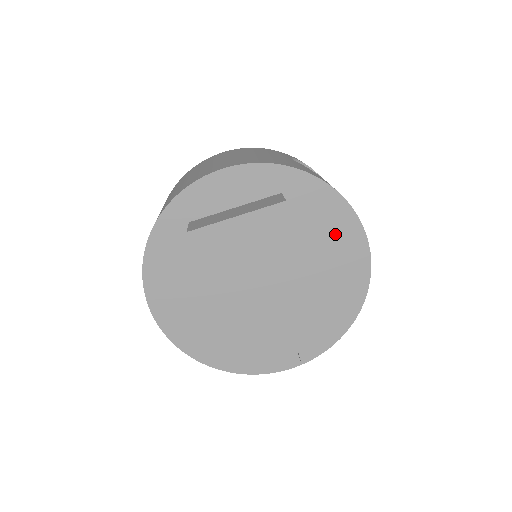
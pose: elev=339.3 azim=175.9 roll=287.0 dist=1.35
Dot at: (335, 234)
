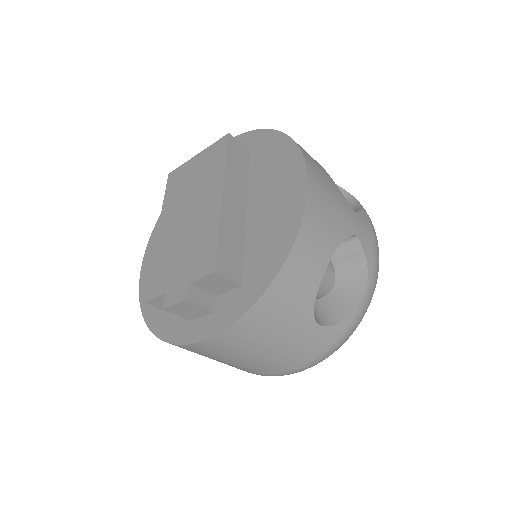
Dot at: (280, 176)
